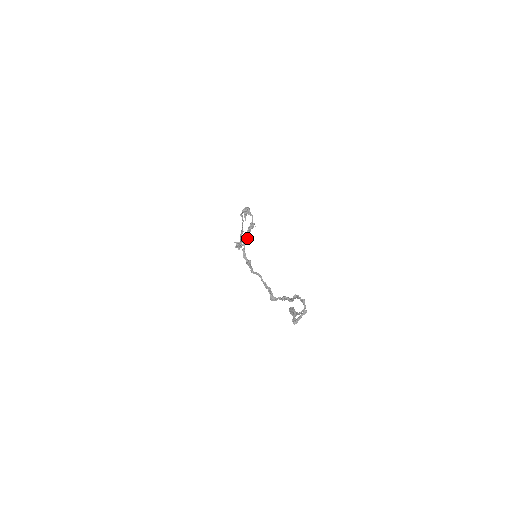
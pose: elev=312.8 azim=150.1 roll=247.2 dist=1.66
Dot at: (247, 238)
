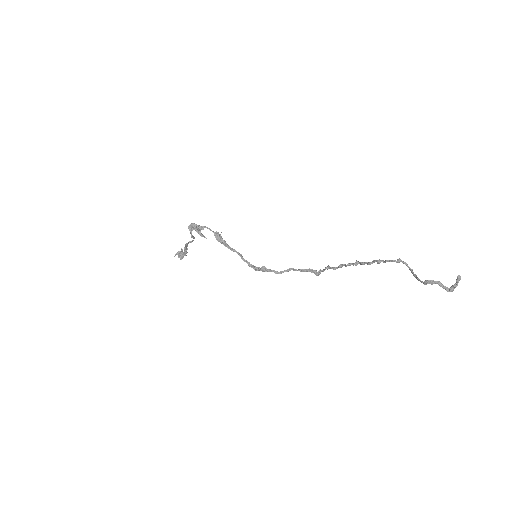
Dot at: (236, 252)
